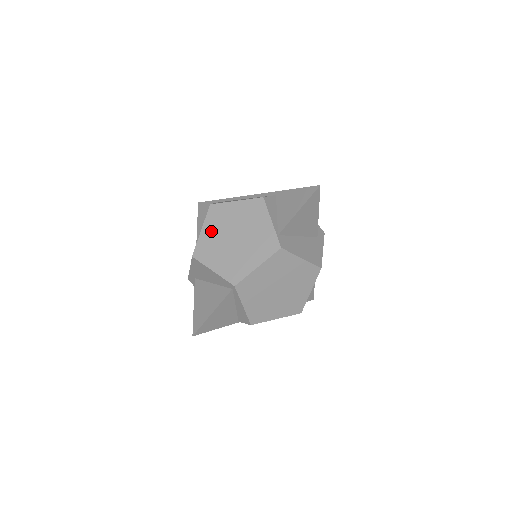
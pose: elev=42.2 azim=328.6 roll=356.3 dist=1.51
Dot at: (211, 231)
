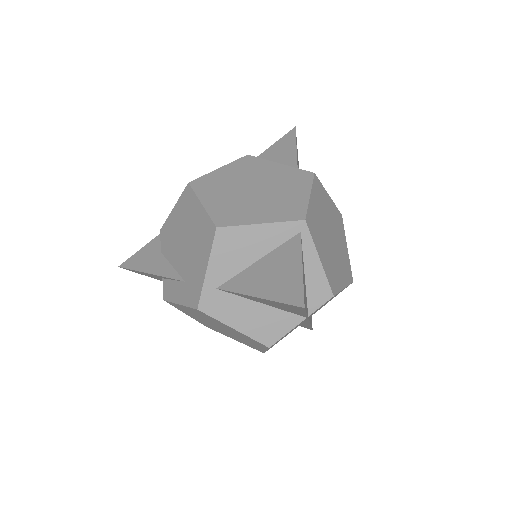
Dot at: (216, 198)
